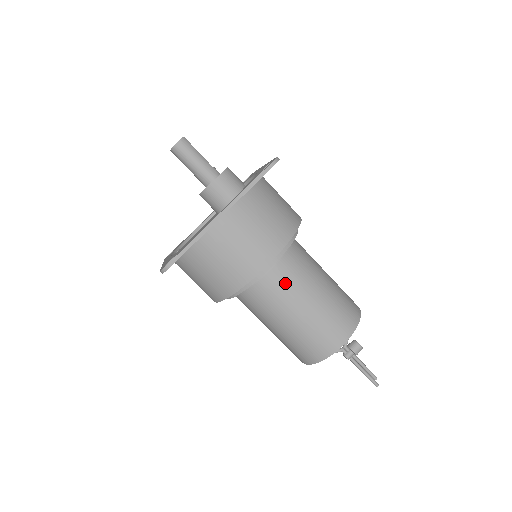
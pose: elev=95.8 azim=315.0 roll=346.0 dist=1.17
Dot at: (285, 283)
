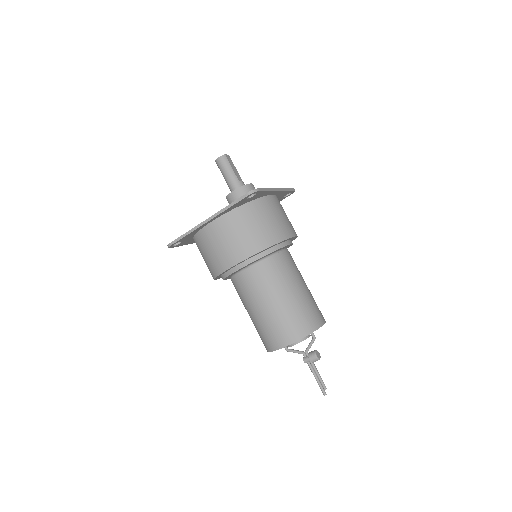
Dot at: (253, 283)
